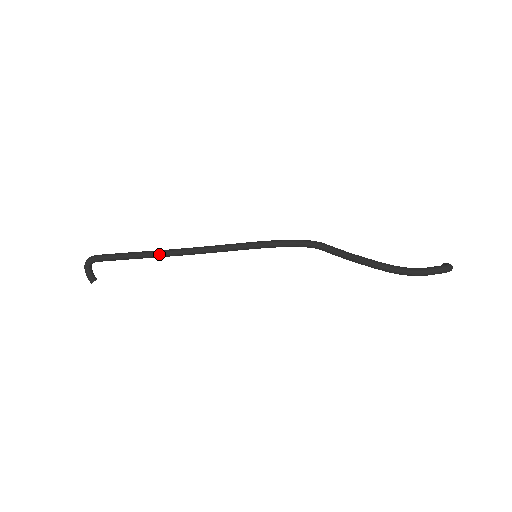
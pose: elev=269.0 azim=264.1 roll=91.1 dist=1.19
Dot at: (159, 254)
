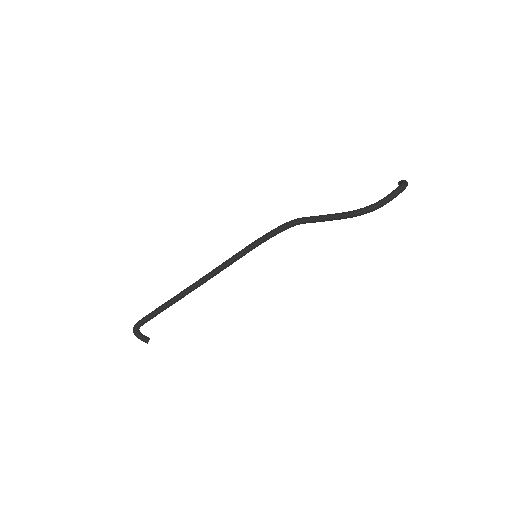
Dot at: (183, 295)
